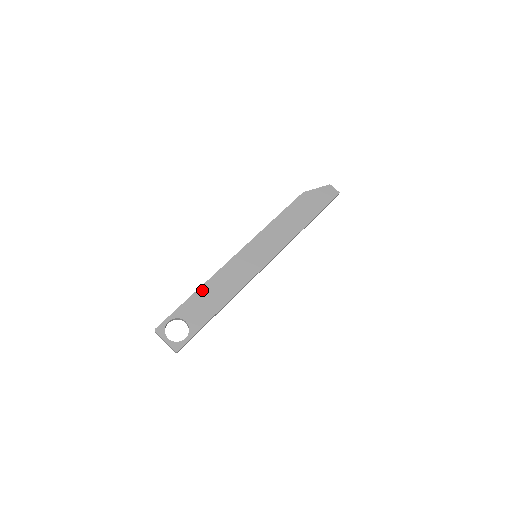
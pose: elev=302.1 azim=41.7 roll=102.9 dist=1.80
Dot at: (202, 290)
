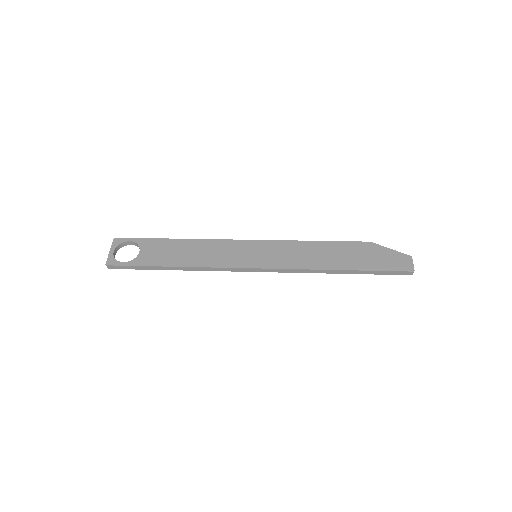
Dot at: (180, 242)
